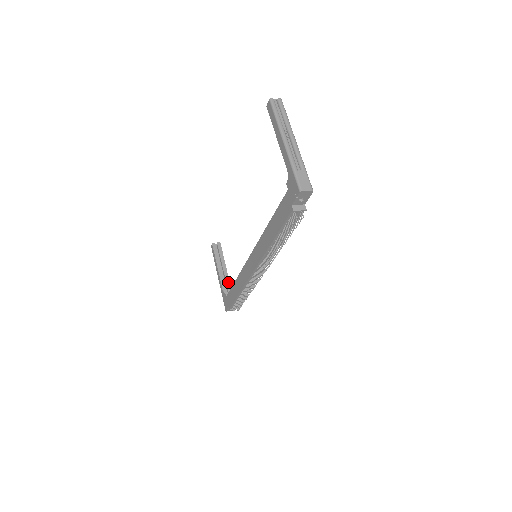
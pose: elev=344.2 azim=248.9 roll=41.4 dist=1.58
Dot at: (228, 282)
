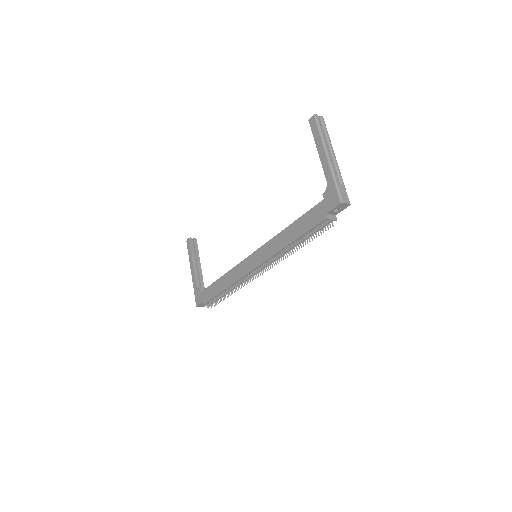
Dot at: (202, 278)
